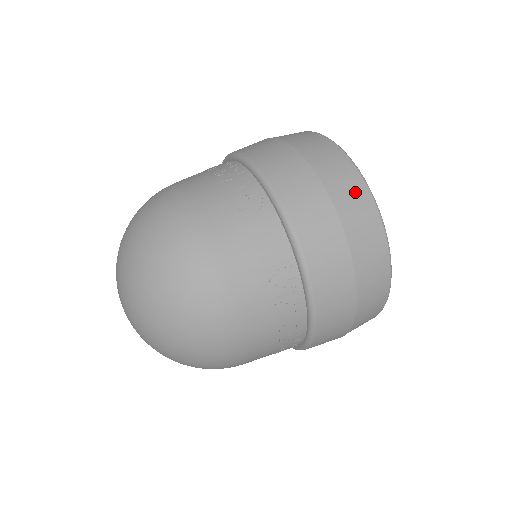
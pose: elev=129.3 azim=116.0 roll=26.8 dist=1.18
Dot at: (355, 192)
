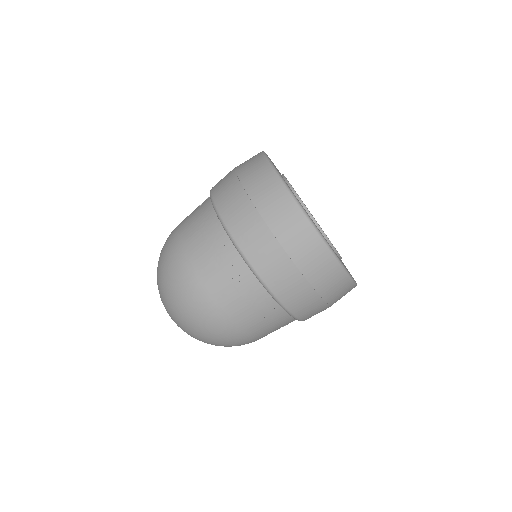
Dot at: (342, 288)
